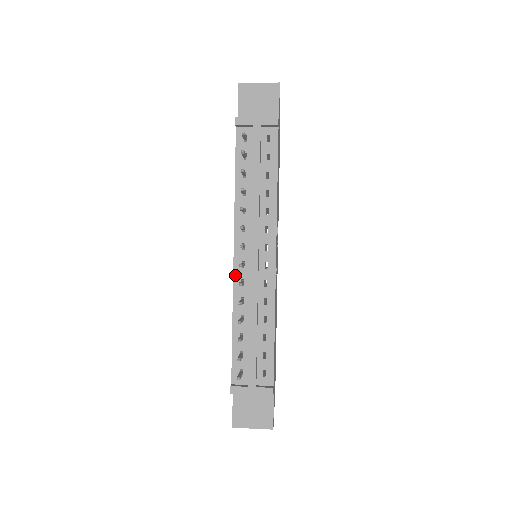
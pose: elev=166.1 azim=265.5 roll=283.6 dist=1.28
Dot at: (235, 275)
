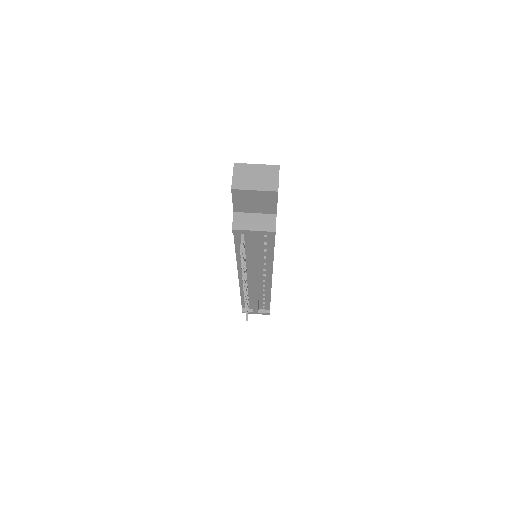
Dot at: (240, 282)
